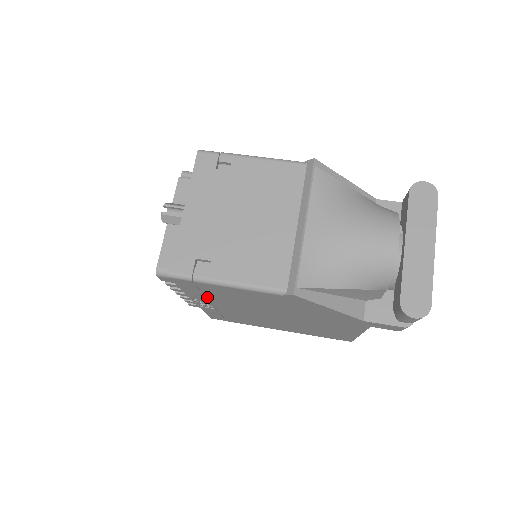
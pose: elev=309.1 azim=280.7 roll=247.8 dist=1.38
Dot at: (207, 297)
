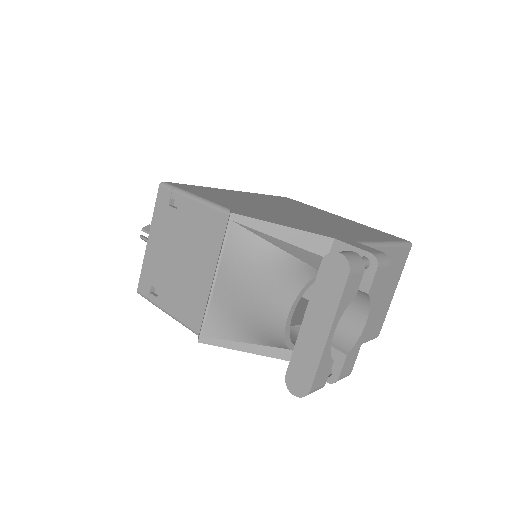
Dot at: occluded
